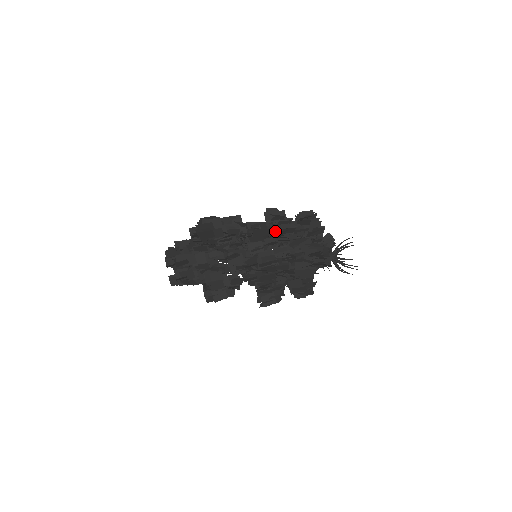
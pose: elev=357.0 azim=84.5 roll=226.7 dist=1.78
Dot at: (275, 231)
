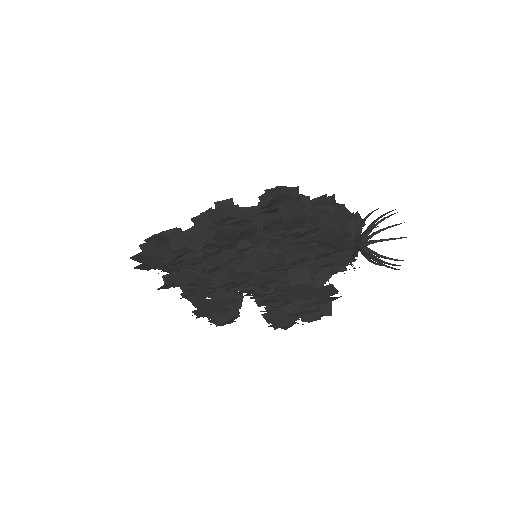
Dot at: (238, 233)
